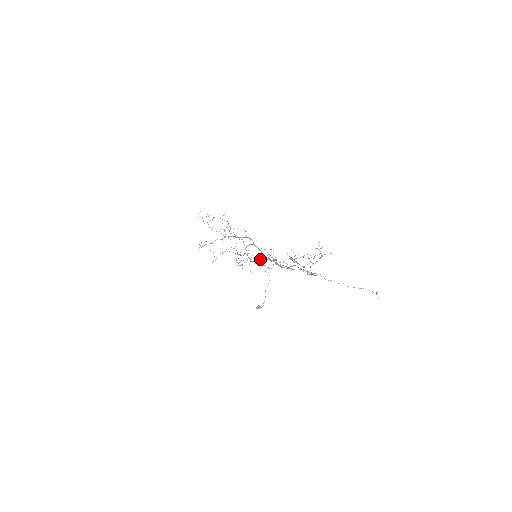
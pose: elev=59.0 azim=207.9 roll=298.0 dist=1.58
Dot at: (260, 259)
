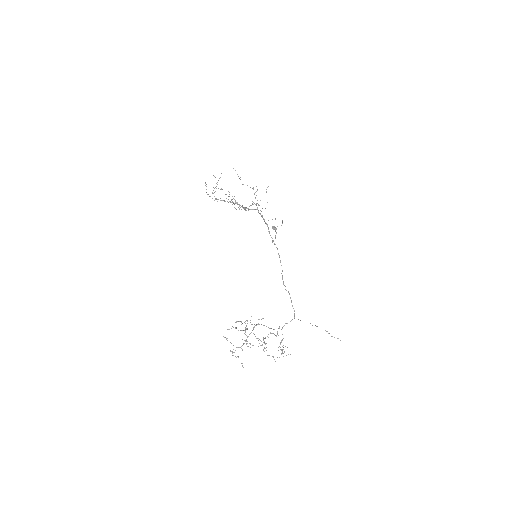
Dot at: (238, 347)
